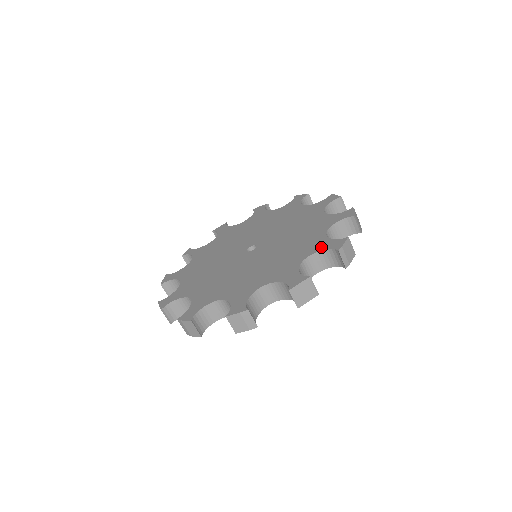
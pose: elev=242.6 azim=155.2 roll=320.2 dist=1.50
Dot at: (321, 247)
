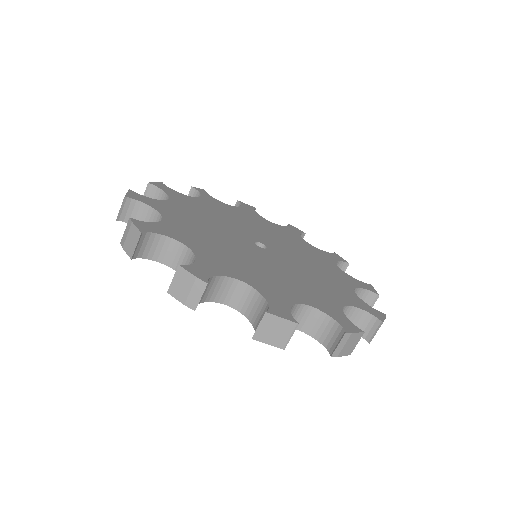
Dot at: (330, 312)
